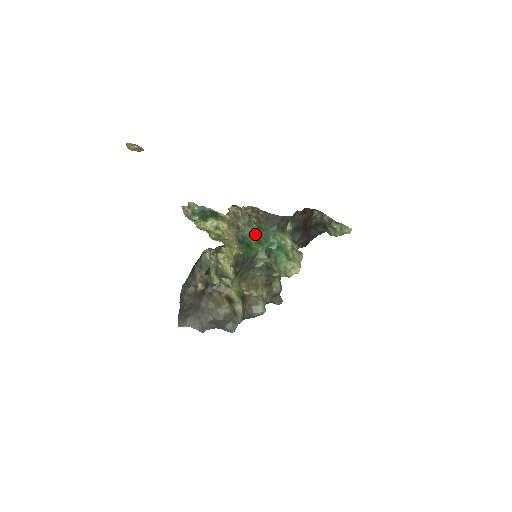
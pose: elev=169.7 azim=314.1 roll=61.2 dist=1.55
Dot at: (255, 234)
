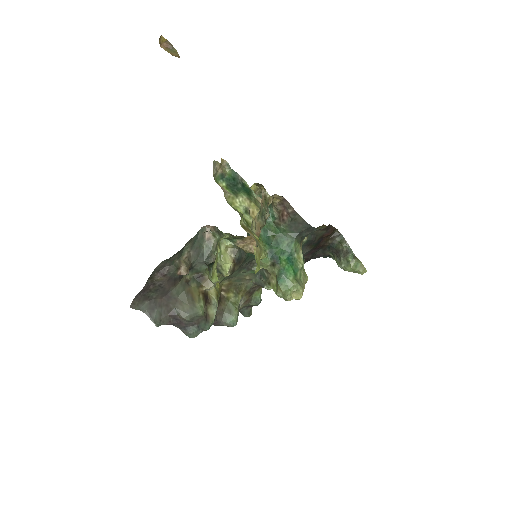
Dot at: (268, 230)
